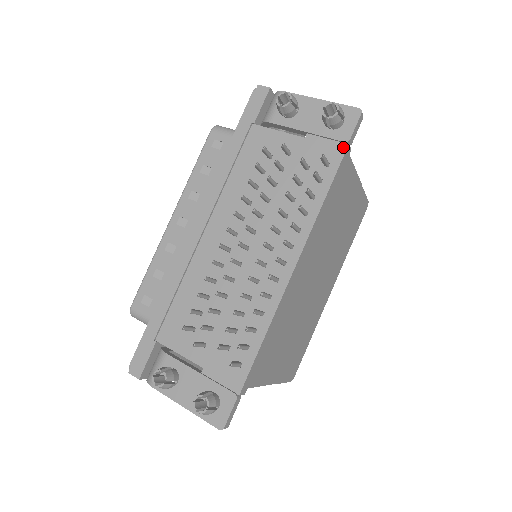
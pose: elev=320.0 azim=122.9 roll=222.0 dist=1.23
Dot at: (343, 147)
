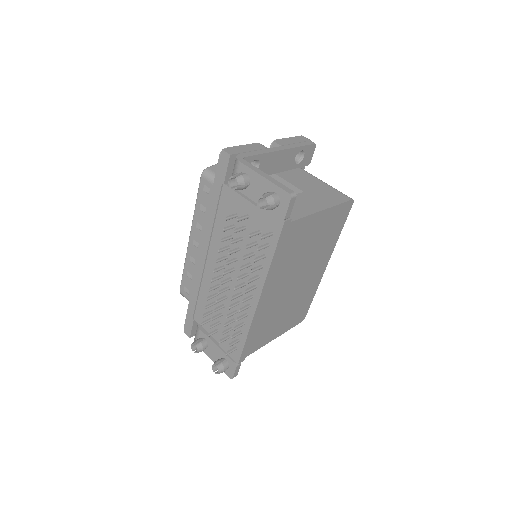
Dot at: (281, 223)
